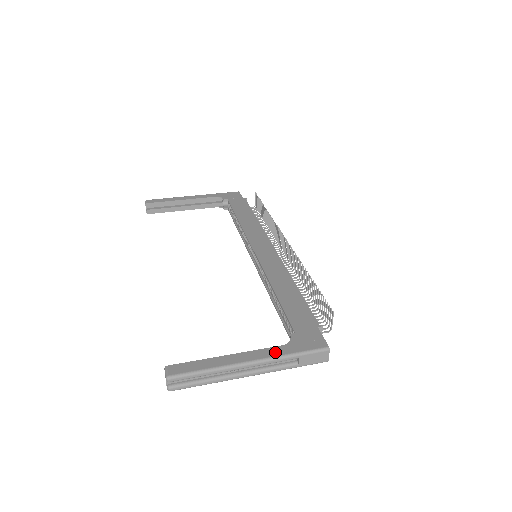
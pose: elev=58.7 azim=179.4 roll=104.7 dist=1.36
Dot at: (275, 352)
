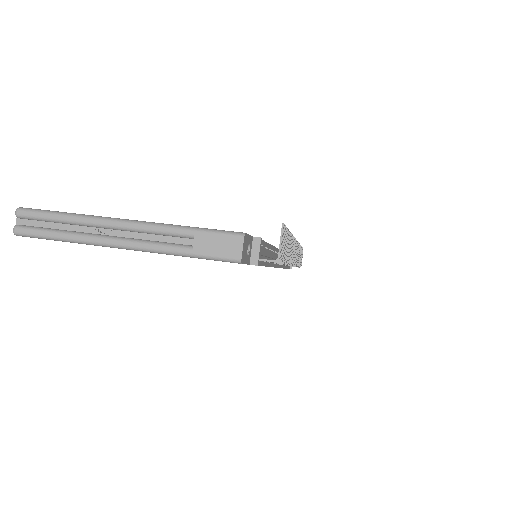
Dot at: (167, 224)
